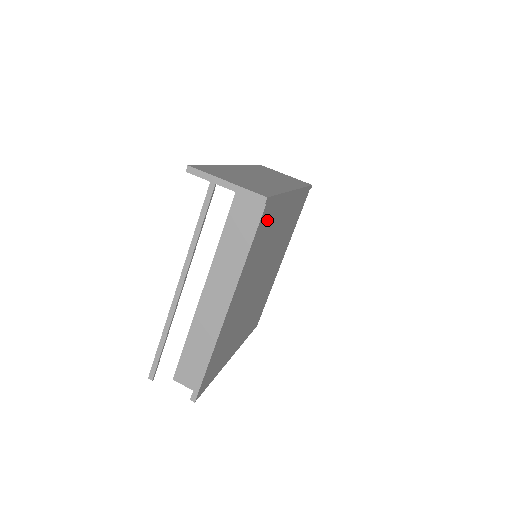
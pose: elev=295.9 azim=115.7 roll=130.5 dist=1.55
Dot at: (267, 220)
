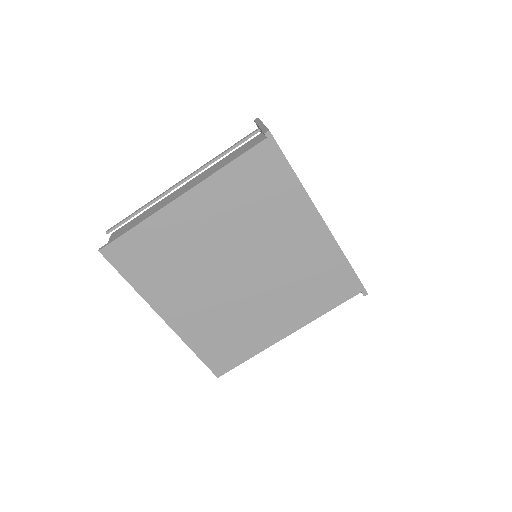
Dot at: (265, 172)
